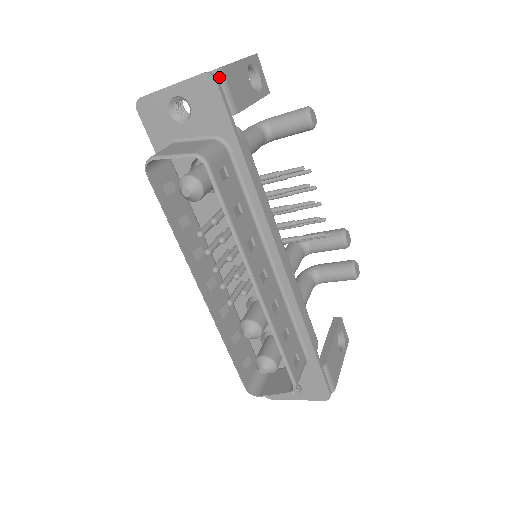
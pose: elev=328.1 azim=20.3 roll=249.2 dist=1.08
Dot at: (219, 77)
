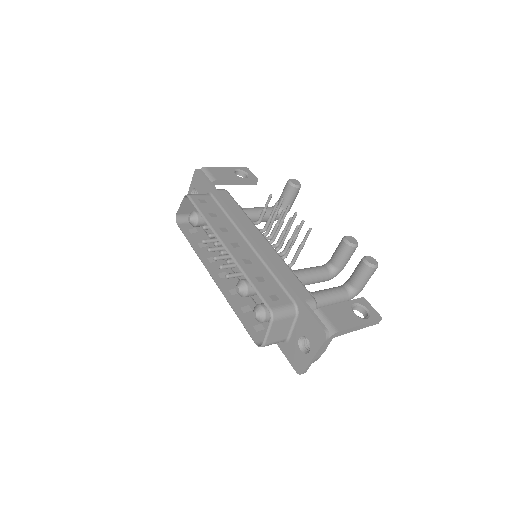
Dot at: (204, 170)
